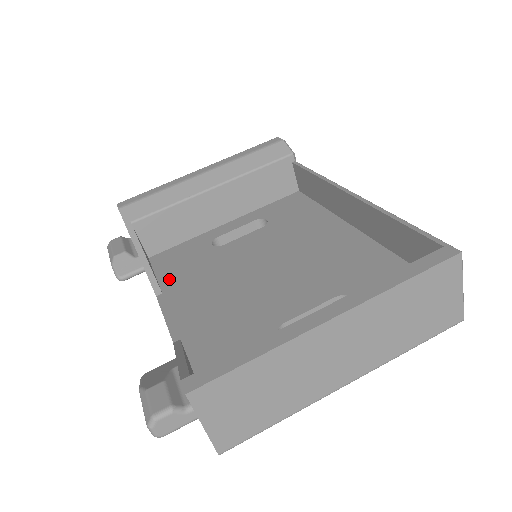
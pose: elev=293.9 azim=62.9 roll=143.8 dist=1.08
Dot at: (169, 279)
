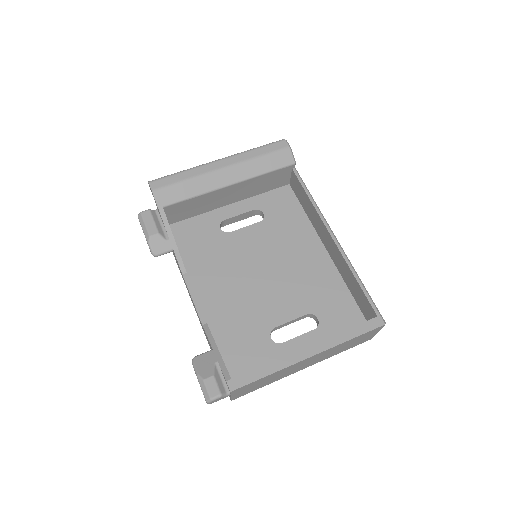
Dot at: (190, 258)
